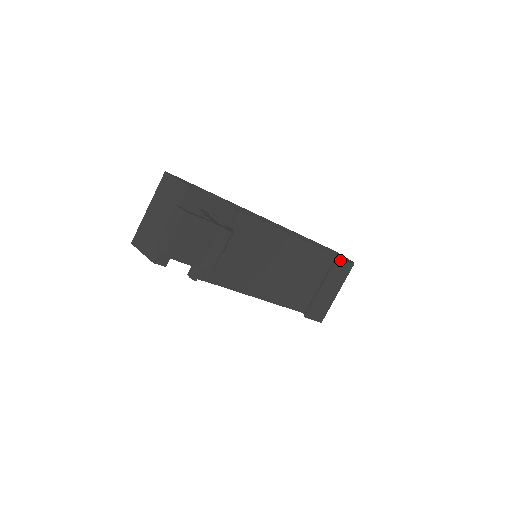
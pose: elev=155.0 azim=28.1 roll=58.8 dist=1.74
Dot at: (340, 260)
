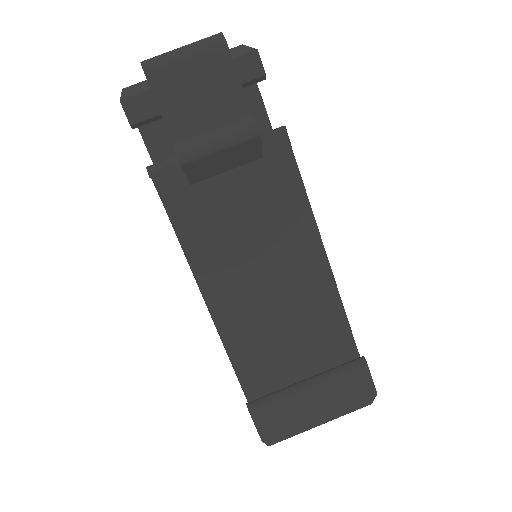
Dot at: (364, 365)
